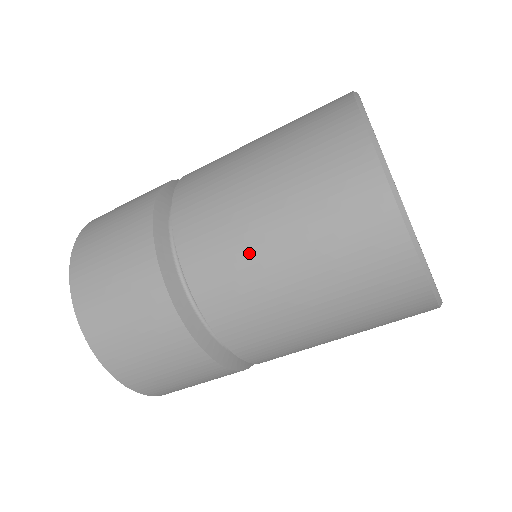
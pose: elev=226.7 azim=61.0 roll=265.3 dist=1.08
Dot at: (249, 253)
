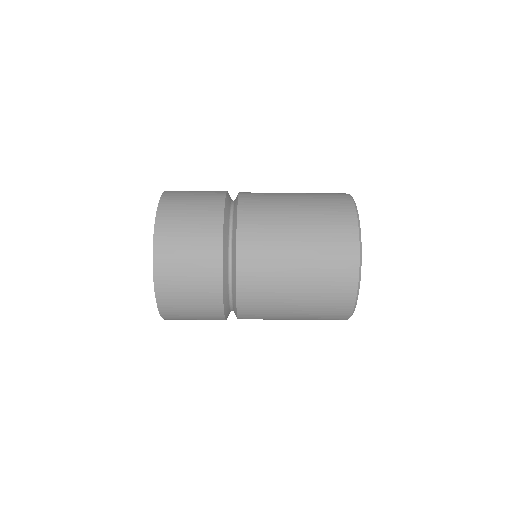
Dot at: (279, 248)
